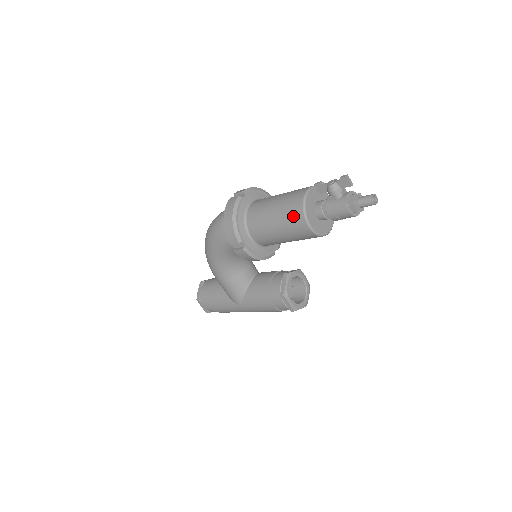
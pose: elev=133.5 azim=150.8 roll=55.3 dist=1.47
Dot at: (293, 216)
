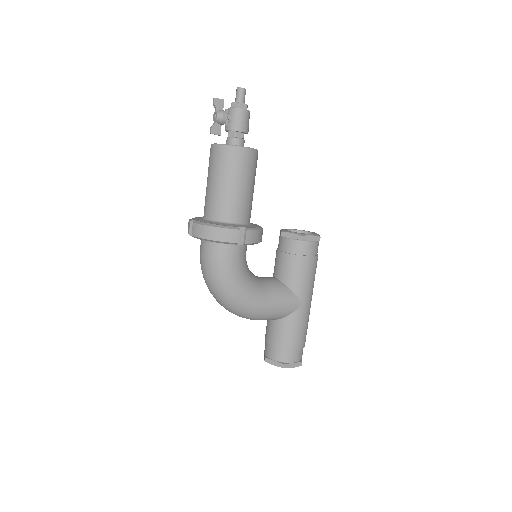
Dot at: (232, 160)
